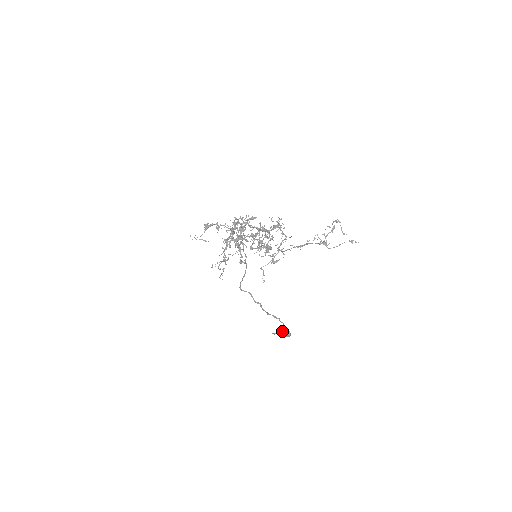
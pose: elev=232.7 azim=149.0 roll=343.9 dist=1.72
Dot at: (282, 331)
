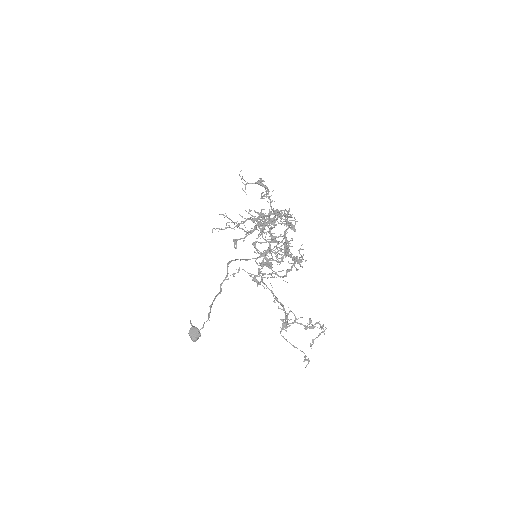
Dot at: (195, 330)
